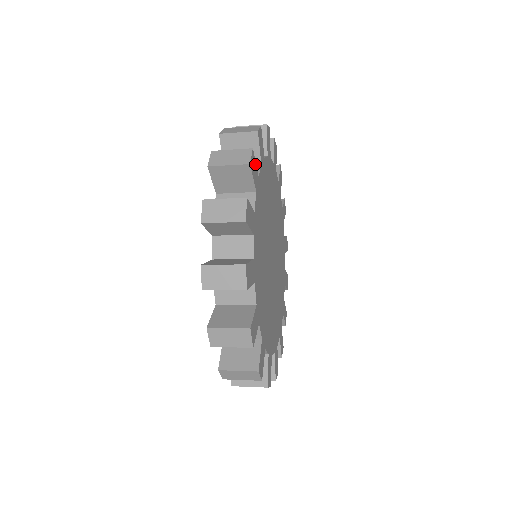
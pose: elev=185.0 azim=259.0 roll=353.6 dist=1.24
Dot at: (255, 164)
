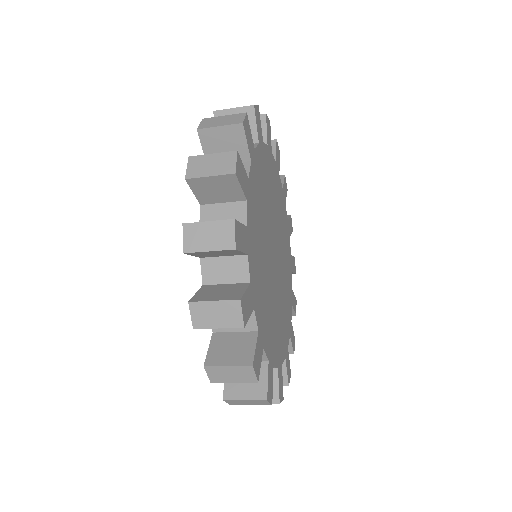
Dot at: (270, 136)
